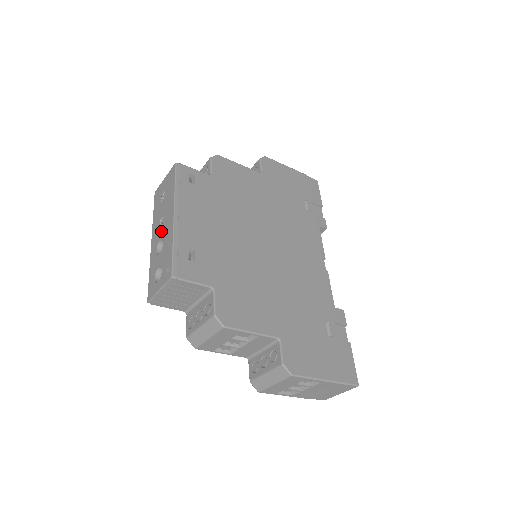
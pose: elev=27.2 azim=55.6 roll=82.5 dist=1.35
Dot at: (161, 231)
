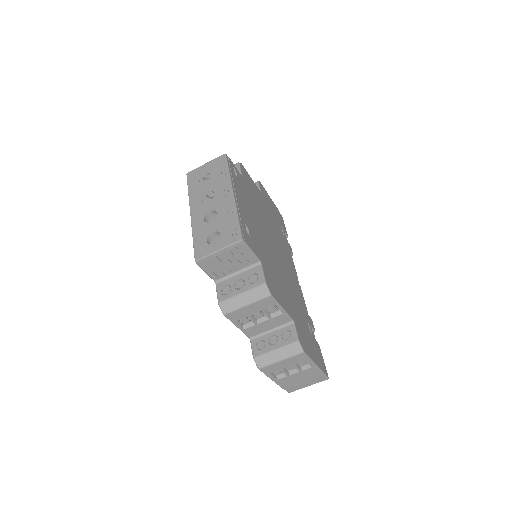
Dot at: (211, 204)
